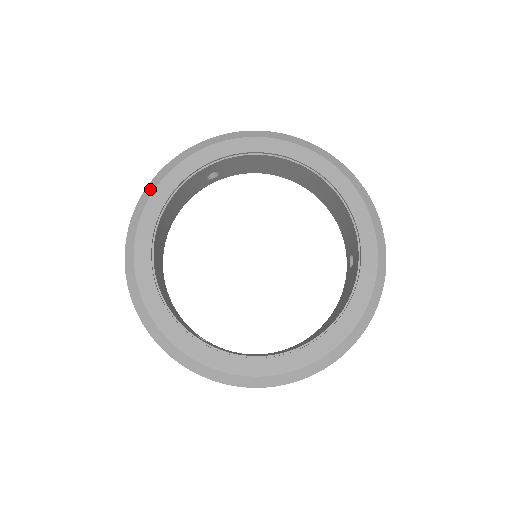
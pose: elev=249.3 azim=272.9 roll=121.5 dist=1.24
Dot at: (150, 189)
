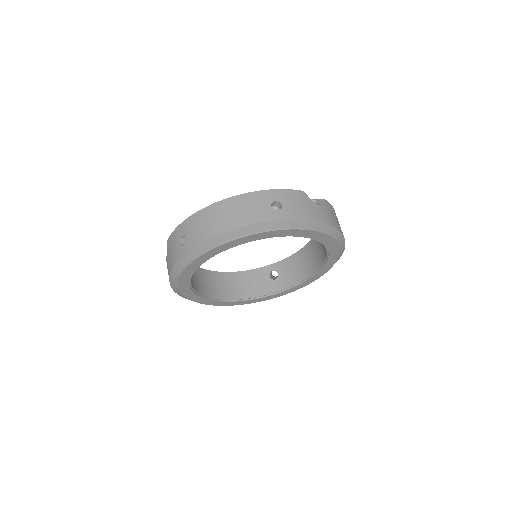
Dot at: (184, 297)
